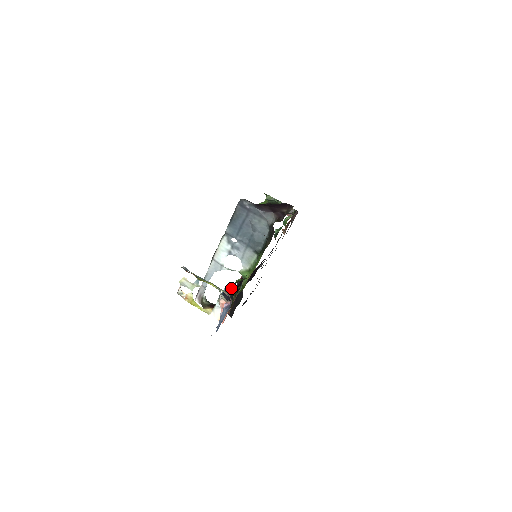
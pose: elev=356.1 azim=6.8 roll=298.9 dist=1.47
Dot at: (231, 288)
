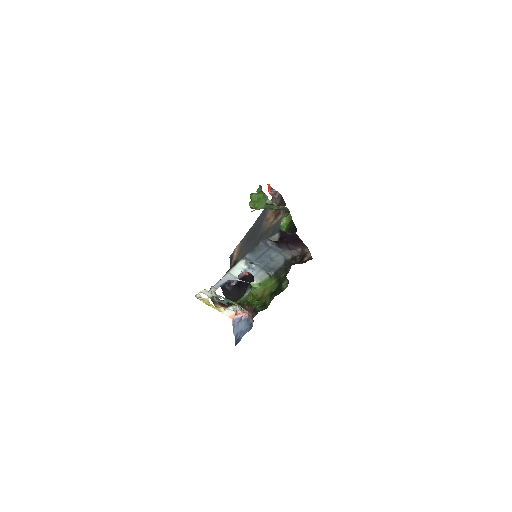
Dot at: (254, 313)
